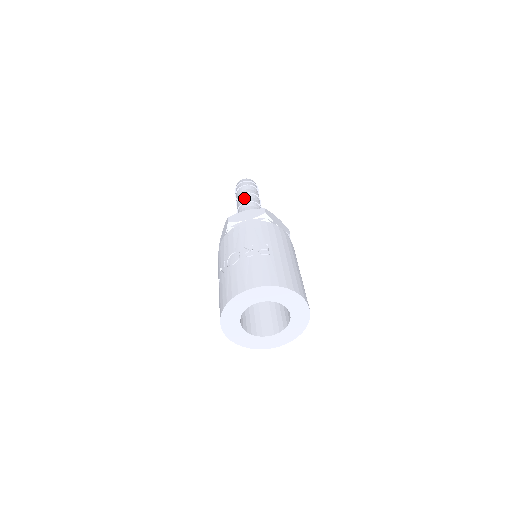
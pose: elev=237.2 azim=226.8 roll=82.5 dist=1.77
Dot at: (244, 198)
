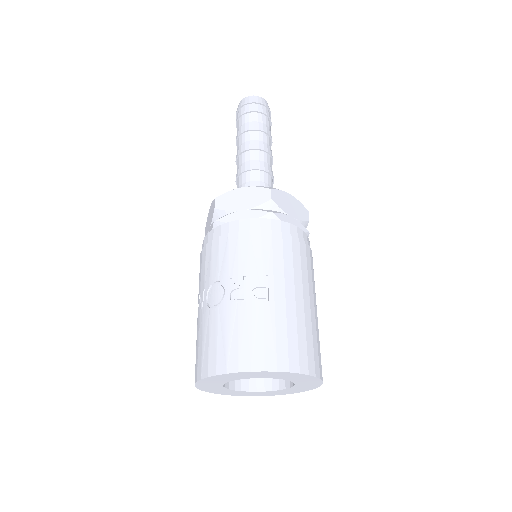
Dot at: (246, 140)
